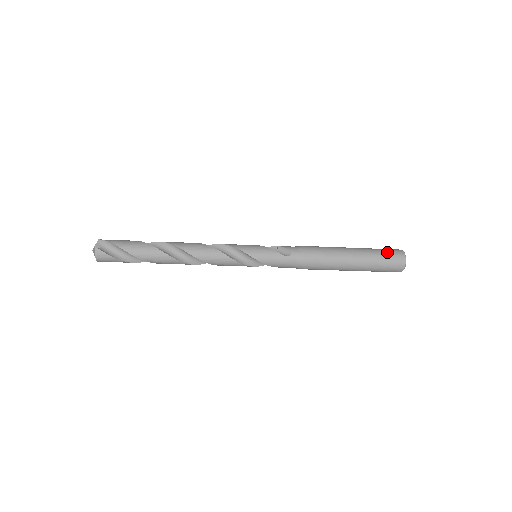
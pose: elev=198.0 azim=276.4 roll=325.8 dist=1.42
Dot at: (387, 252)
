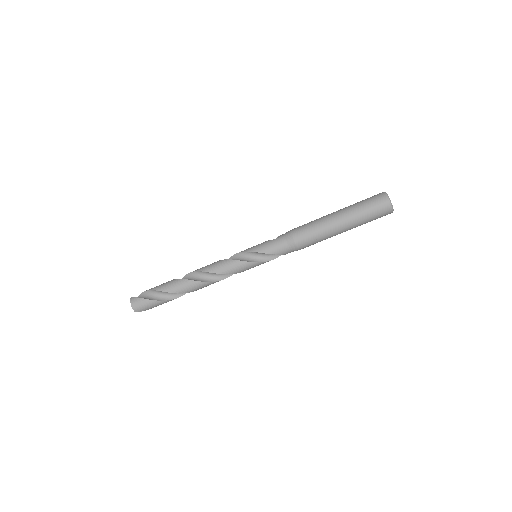
Dot at: occluded
